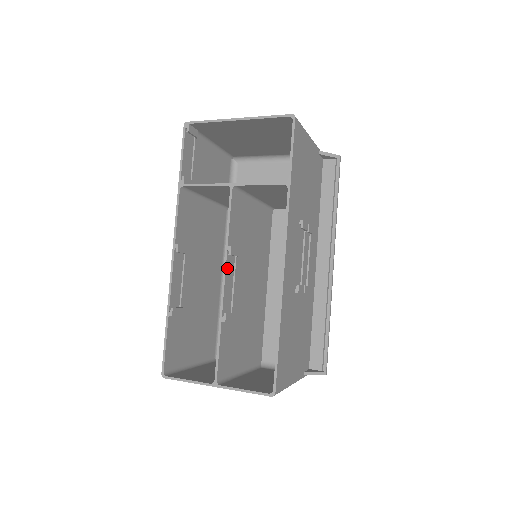
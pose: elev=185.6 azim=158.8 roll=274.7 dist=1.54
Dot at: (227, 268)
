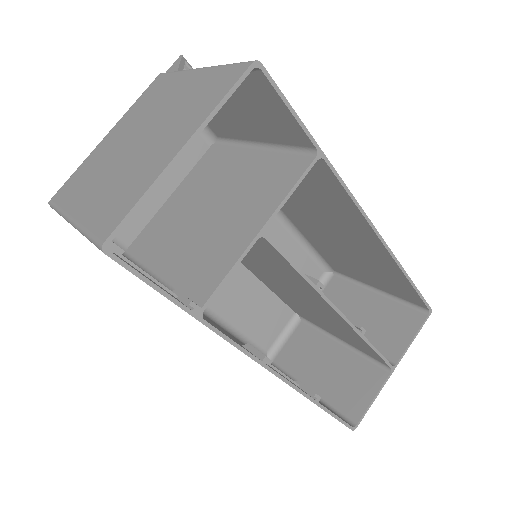
Dot at: (327, 300)
